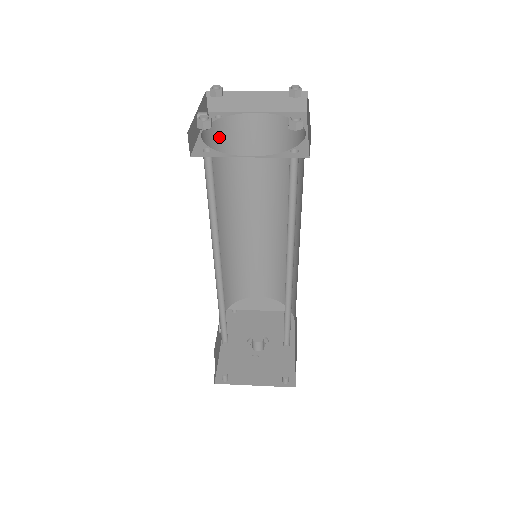
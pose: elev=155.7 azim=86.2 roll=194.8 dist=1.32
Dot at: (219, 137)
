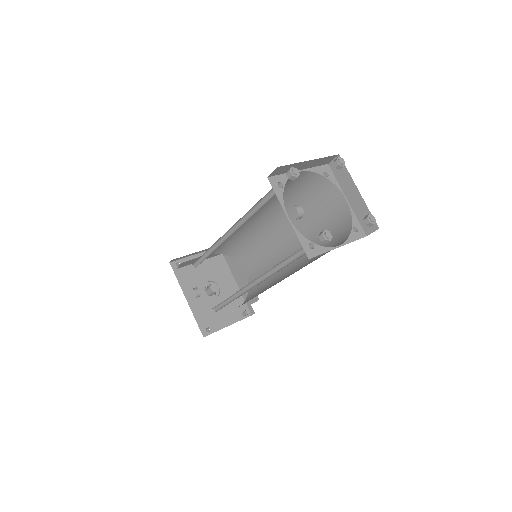
Dot at: occluded
